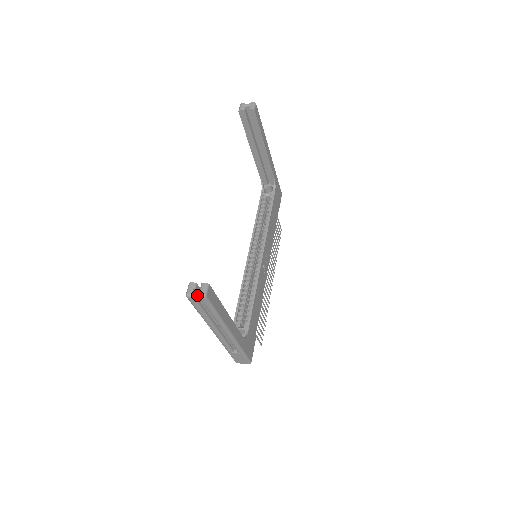
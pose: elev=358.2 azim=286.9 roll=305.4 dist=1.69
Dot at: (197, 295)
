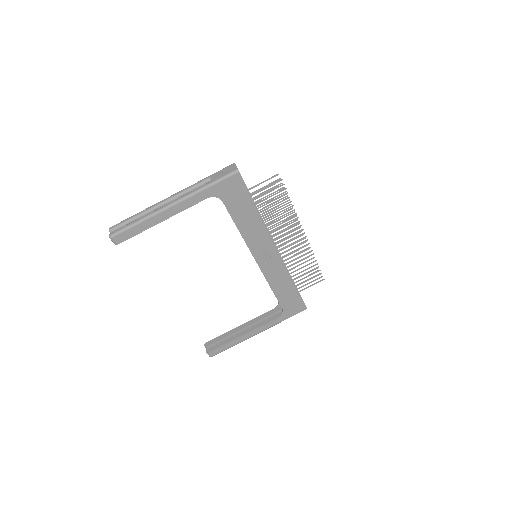
Dot at: occluded
